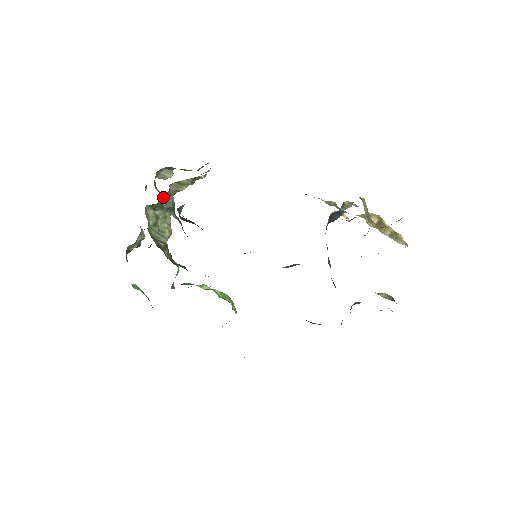
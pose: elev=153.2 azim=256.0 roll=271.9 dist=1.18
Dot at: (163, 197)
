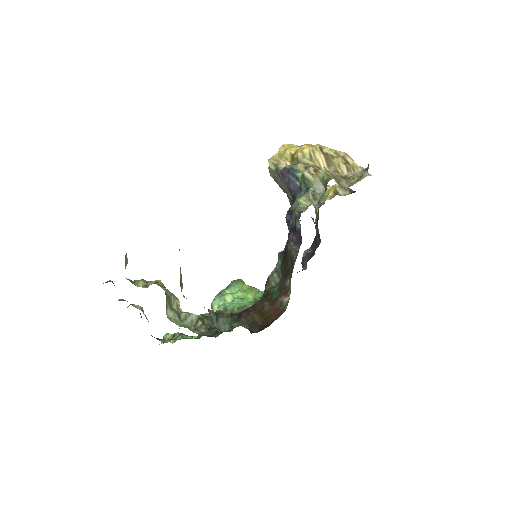
Dot at: (212, 323)
